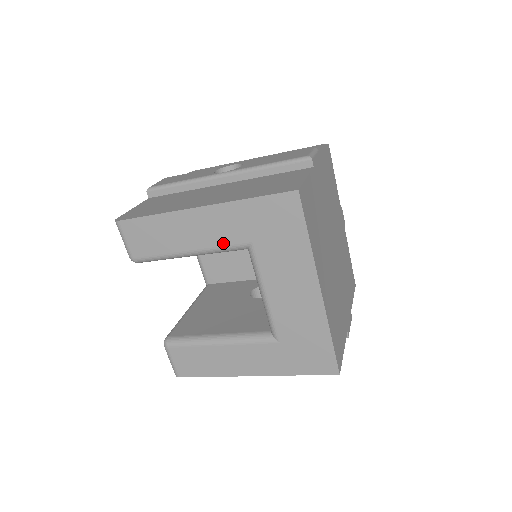
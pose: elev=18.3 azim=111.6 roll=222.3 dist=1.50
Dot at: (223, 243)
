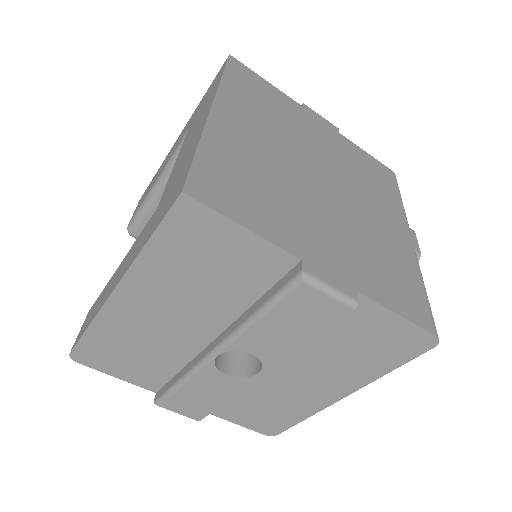
Dot at: (175, 150)
